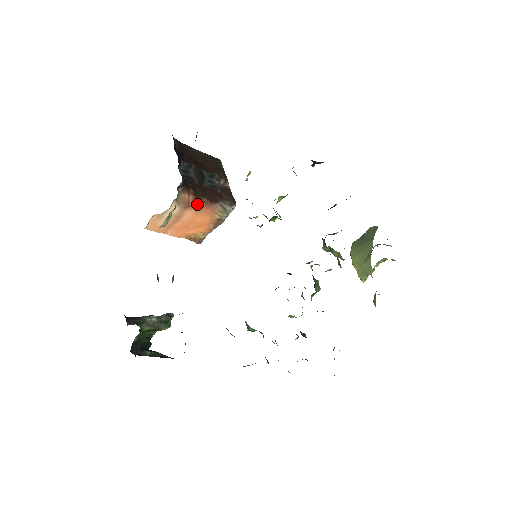
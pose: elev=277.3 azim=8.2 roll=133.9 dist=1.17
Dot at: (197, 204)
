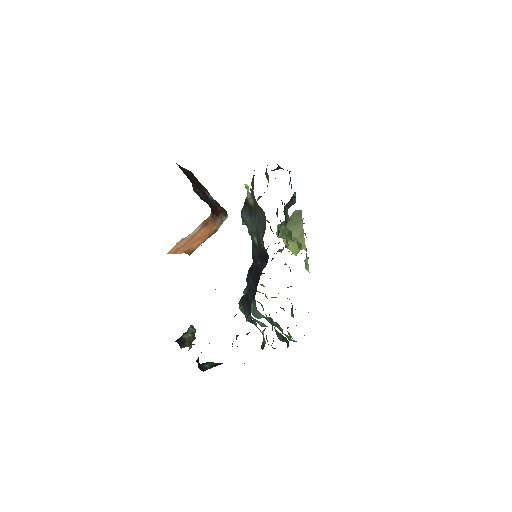
Dot at: (210, 221)
